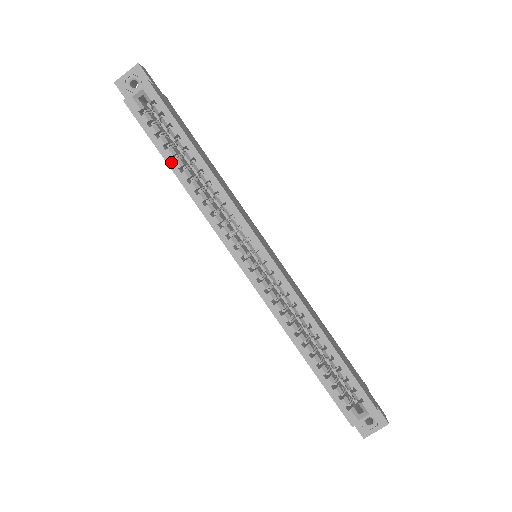
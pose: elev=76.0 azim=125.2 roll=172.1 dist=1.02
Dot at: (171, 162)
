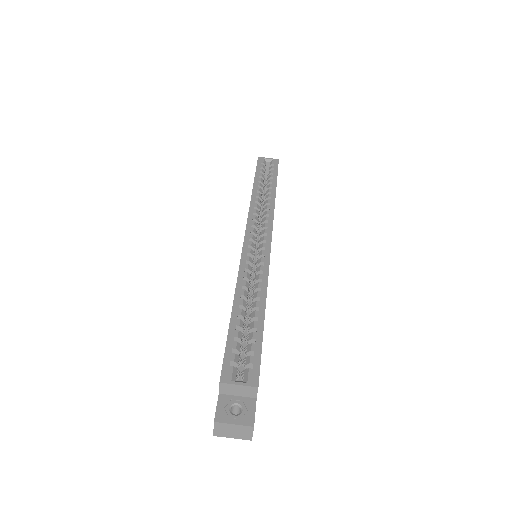
Dot at: (257, 182)
